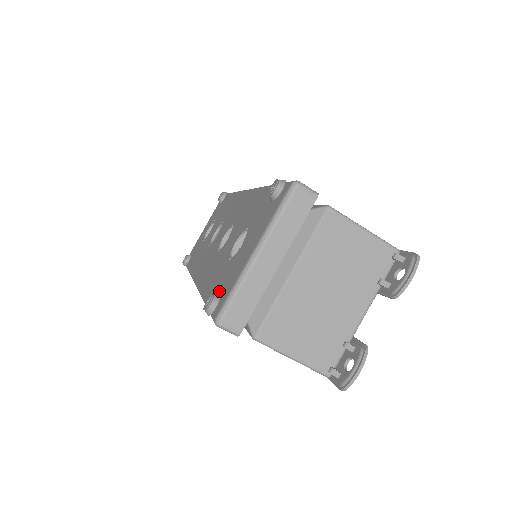
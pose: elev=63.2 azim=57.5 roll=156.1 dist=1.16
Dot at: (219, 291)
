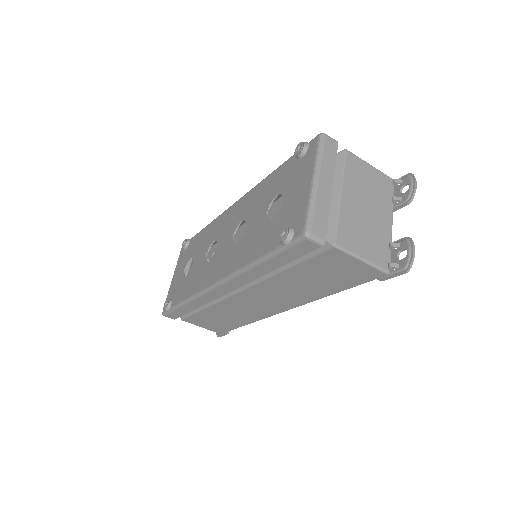
Dot at: occluded
